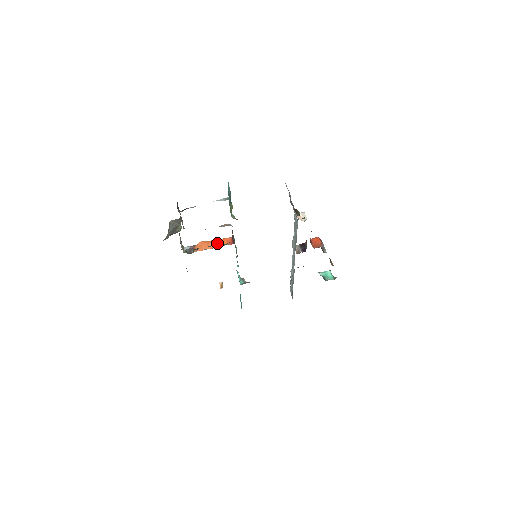
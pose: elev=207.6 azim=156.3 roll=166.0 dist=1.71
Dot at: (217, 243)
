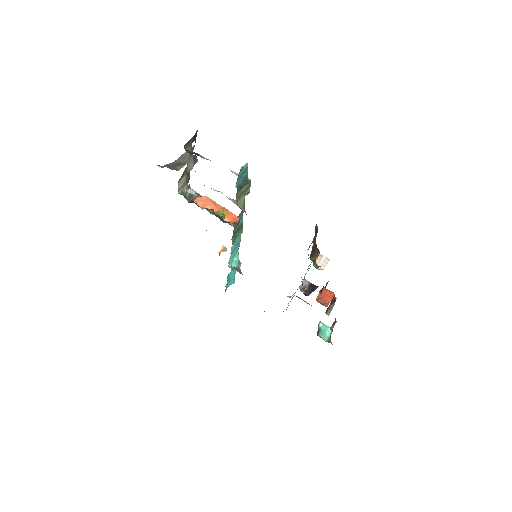
Dot at: (220, 212)
